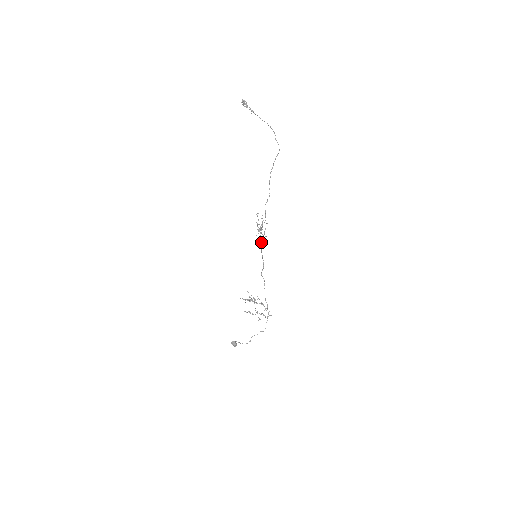
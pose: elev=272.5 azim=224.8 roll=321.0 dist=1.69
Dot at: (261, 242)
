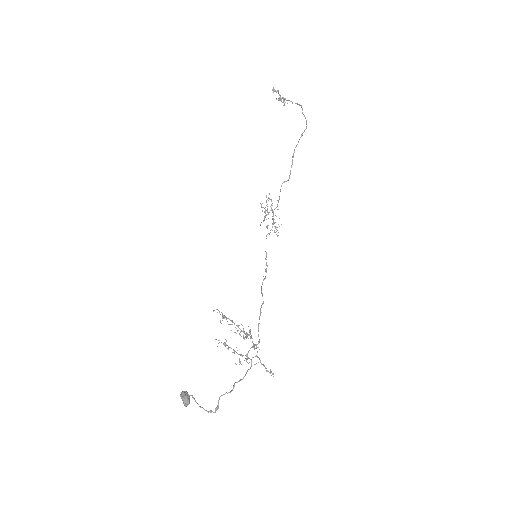
Dot at: (266, 235)
